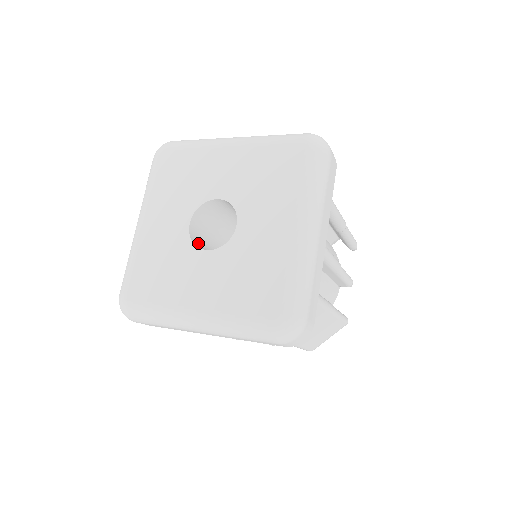
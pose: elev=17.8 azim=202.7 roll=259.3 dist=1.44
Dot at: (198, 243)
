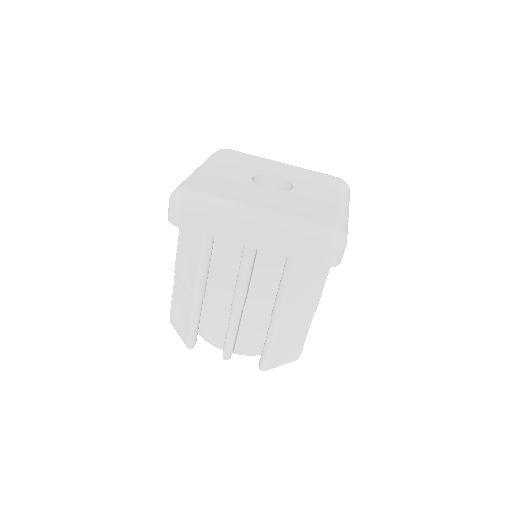
Dot at: occluded
